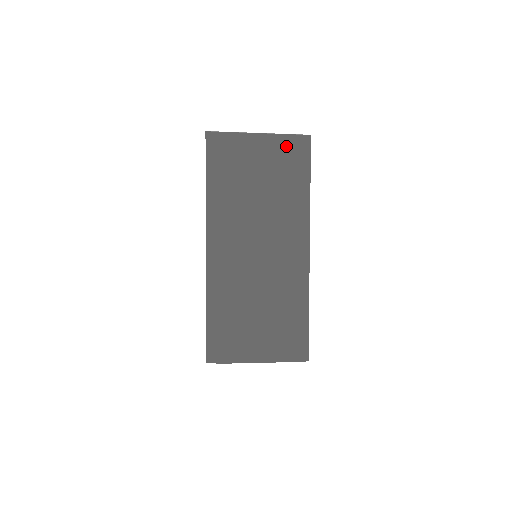
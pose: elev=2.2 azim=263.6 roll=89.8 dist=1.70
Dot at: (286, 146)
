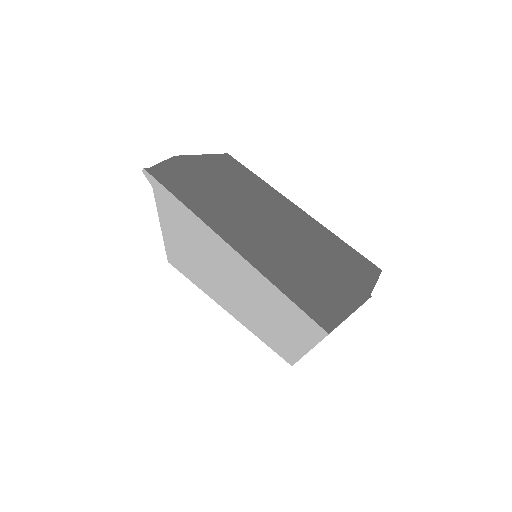
Dot at: (217, 154)
